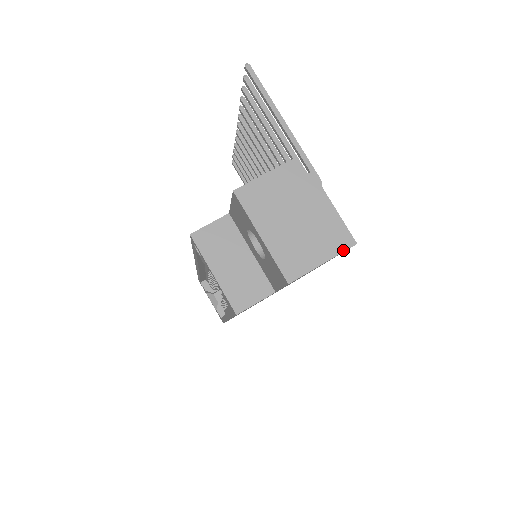
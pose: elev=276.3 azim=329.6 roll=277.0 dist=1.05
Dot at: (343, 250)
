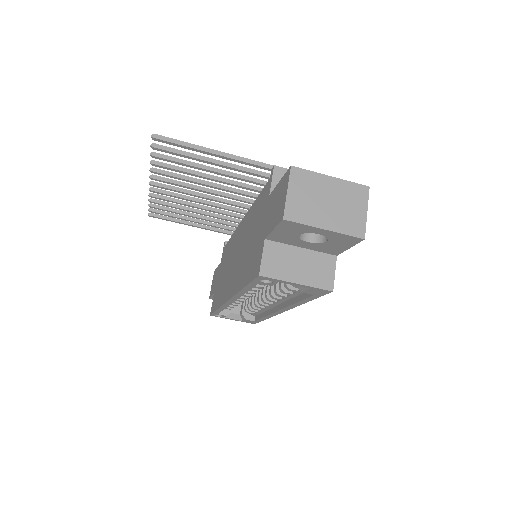
Dot at: (368, 191)
